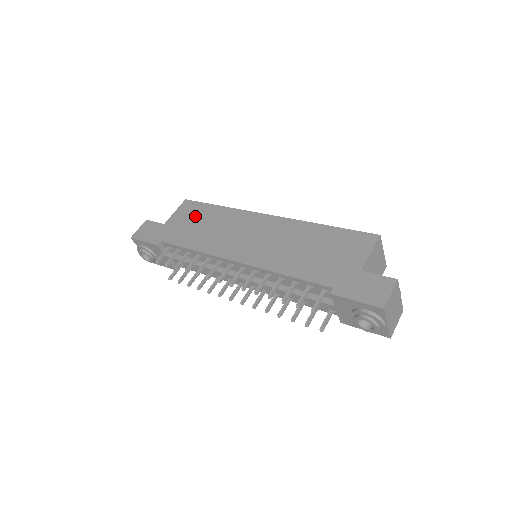
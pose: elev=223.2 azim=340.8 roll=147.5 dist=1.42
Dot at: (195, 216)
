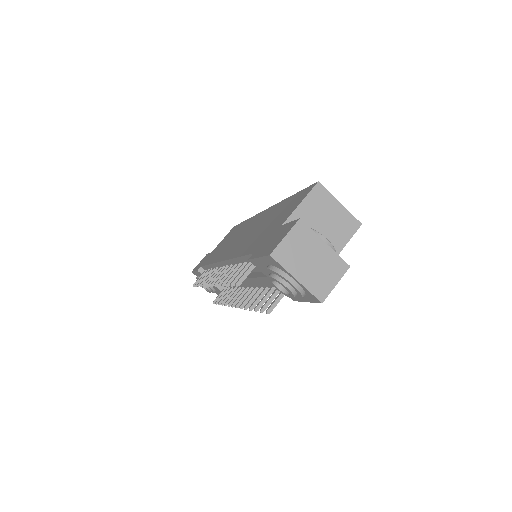
Dot at: (228, 237)
